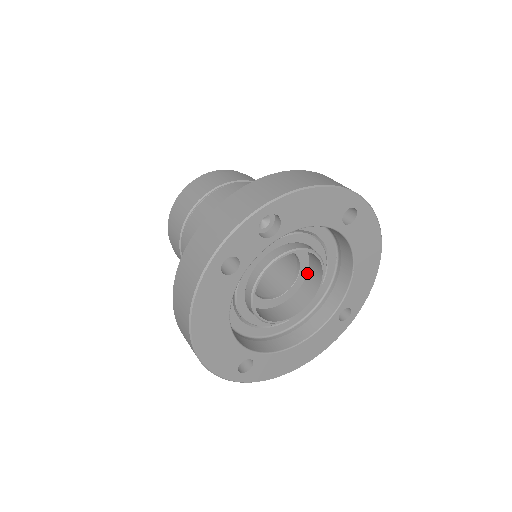
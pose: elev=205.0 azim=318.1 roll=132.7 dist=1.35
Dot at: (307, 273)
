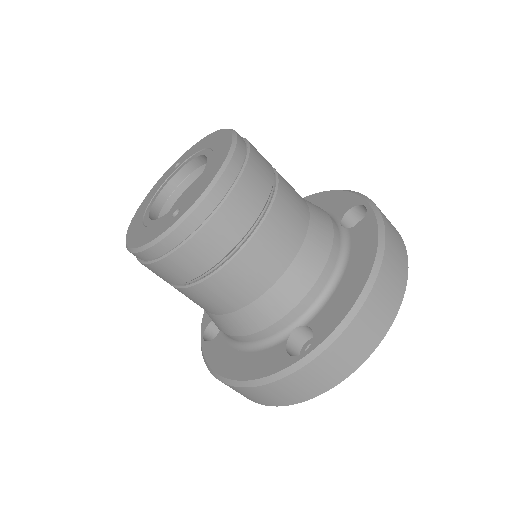
Dot at: occluded
